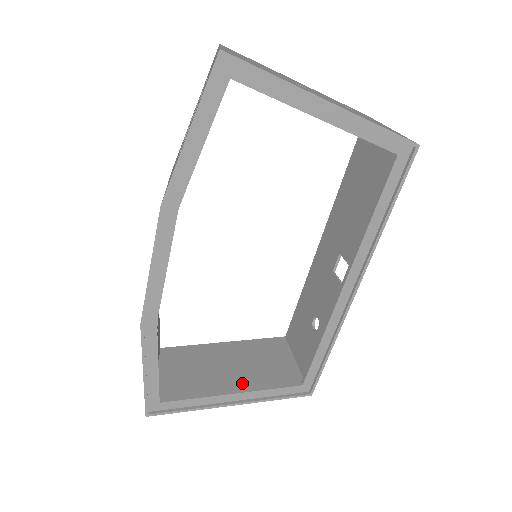
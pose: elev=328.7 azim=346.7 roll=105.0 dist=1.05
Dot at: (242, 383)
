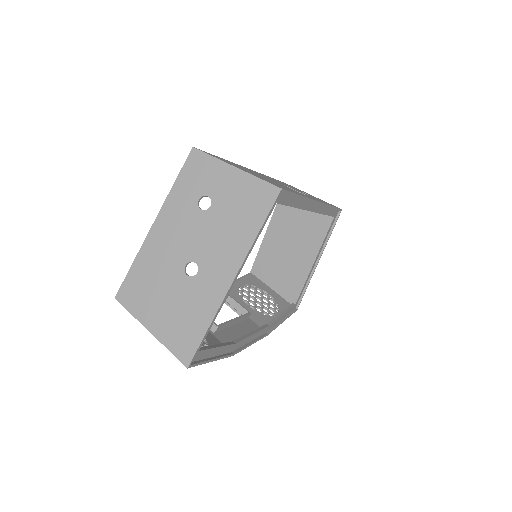
Dot at: (307, 246)
